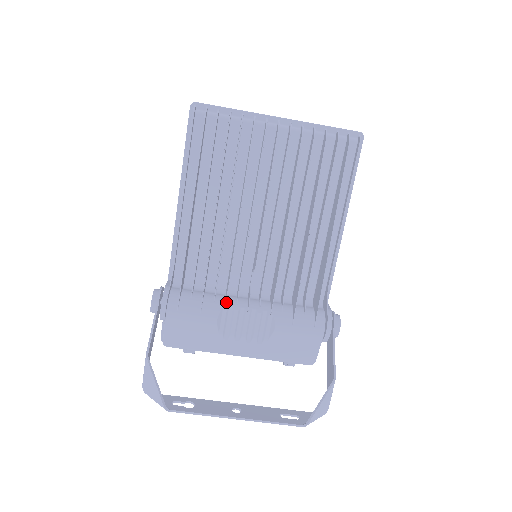
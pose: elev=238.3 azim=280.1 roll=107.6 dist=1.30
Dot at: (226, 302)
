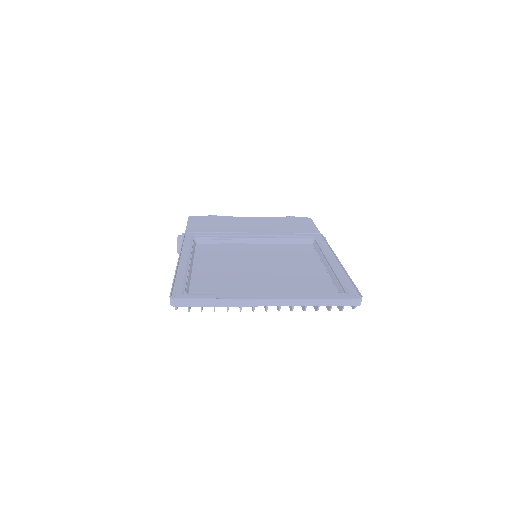
Dot at: occluded
